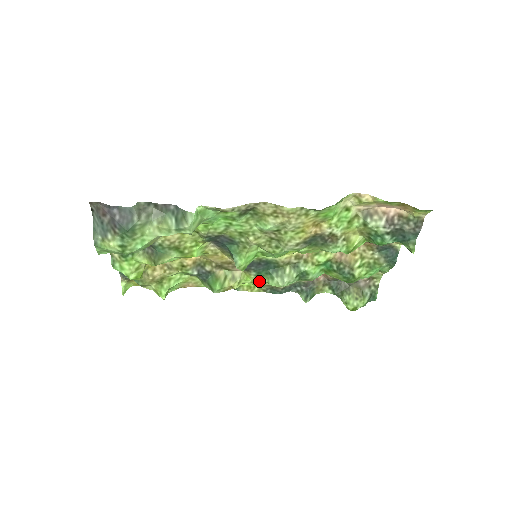
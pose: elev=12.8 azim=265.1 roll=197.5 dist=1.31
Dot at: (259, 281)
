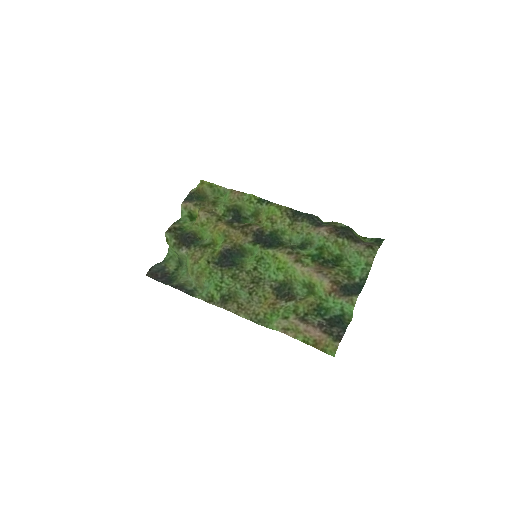
Dot at: (277, 227)
